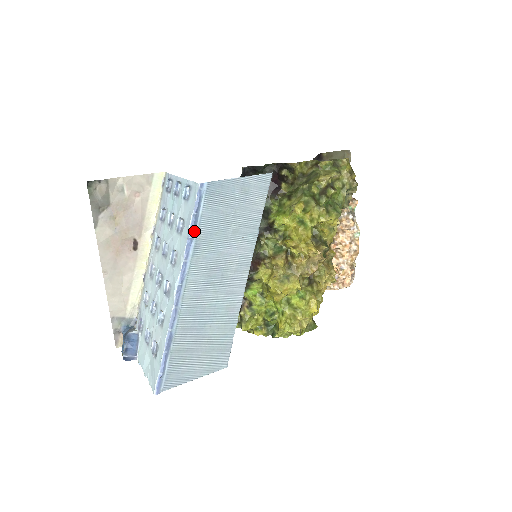
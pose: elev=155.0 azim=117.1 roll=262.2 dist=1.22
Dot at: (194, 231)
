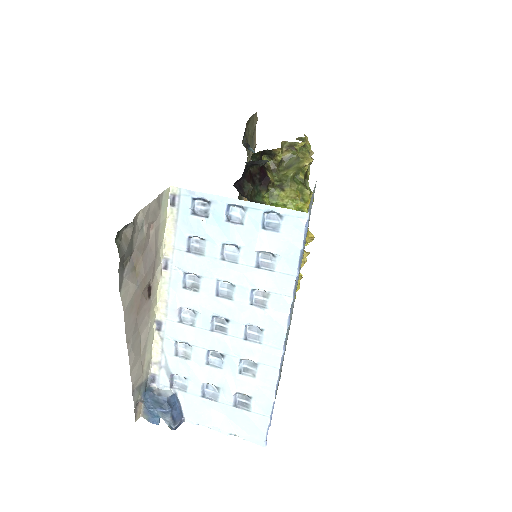
Dot at: (298, 265)
